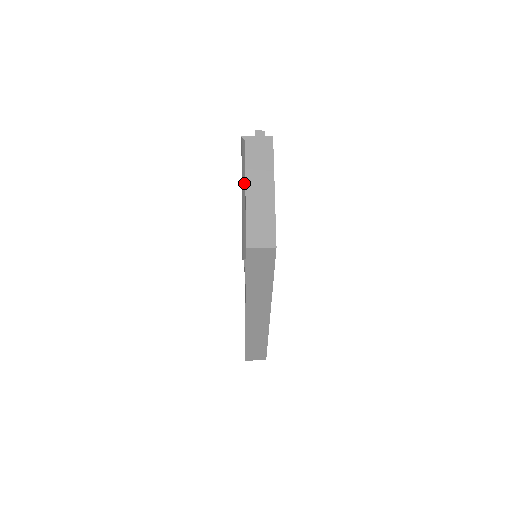
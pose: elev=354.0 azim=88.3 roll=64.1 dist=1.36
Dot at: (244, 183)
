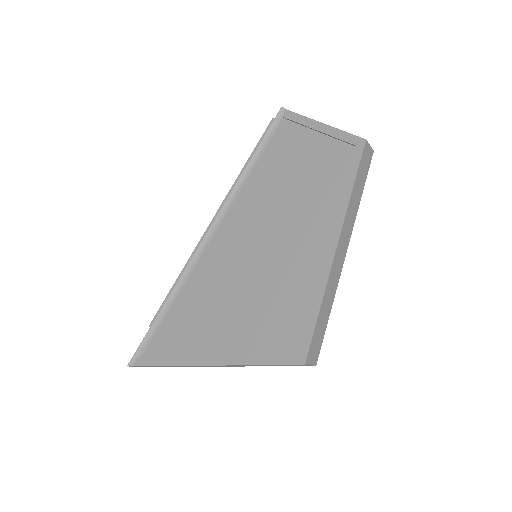
Dot at: (247, 172)
